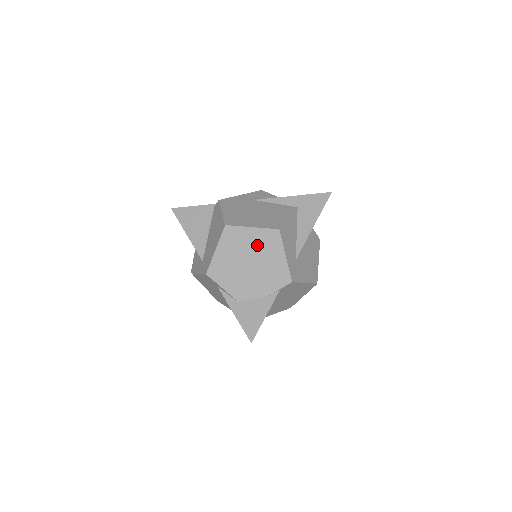
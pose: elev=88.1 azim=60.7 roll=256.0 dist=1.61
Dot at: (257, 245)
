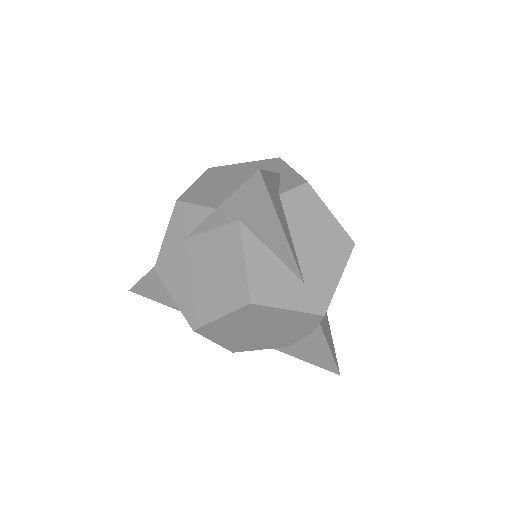
Dot at: (246, 321)
